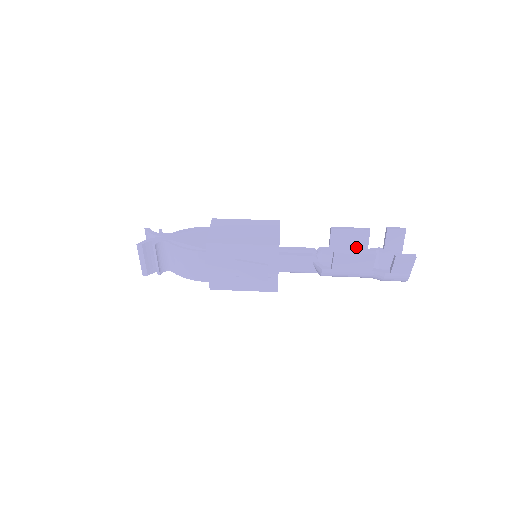
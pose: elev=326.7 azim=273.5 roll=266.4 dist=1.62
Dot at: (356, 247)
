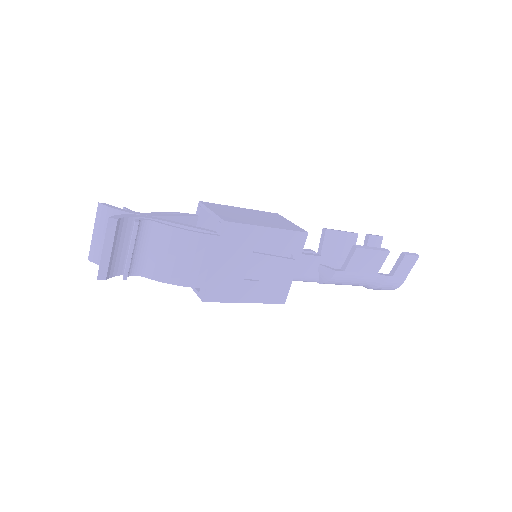
Dot at: (344, 254)
